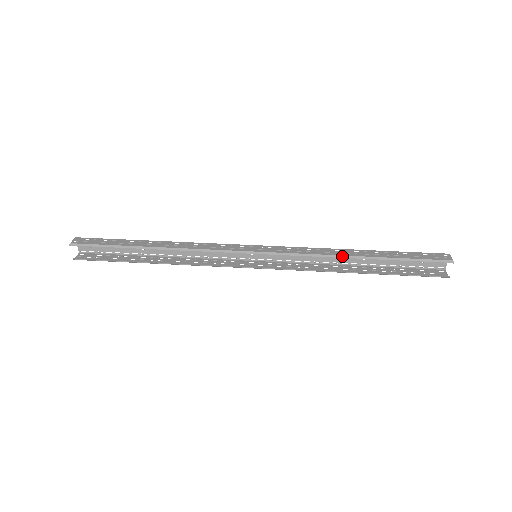
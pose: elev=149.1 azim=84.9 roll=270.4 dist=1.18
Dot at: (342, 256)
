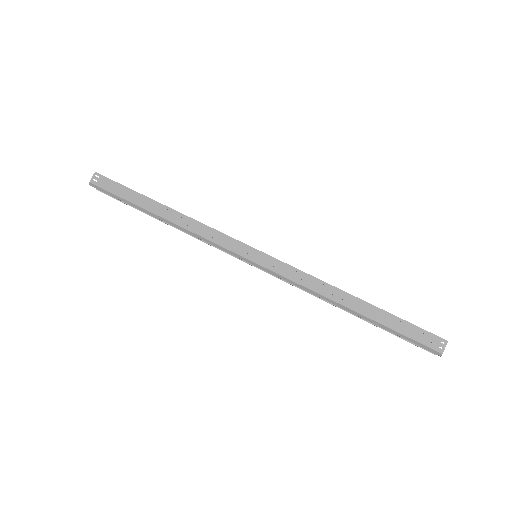
Dot at: (332, 302)
